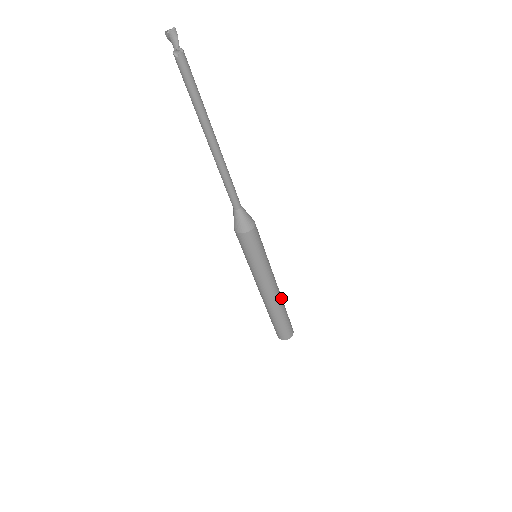
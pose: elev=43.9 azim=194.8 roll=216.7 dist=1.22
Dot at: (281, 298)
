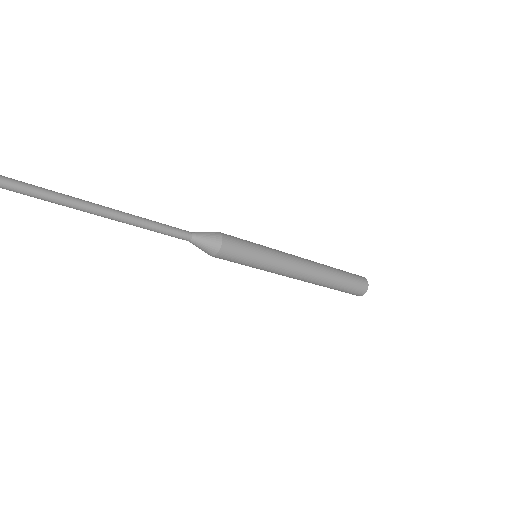
Dot at: (320, 266)
